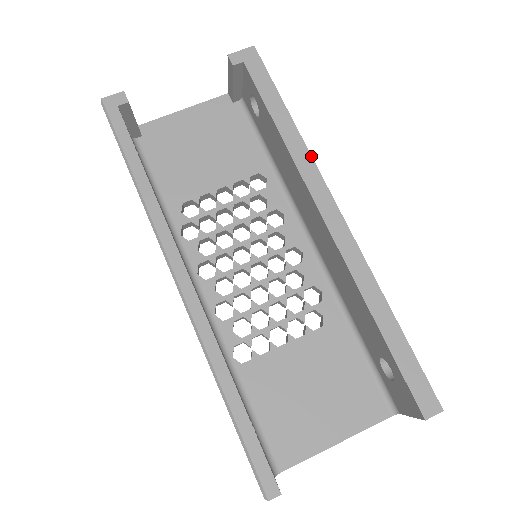
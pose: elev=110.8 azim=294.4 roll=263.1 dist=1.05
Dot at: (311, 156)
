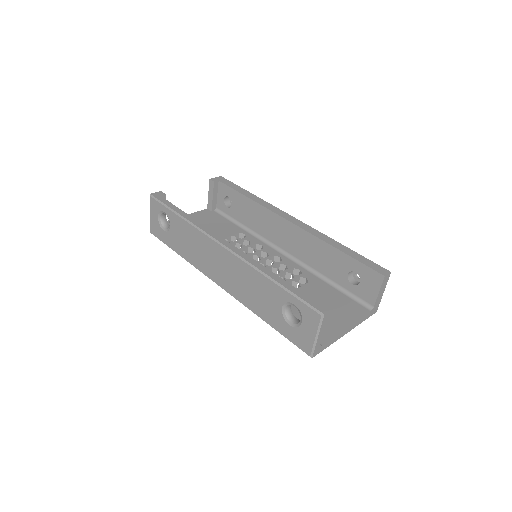
Dot at: (269, 203)
